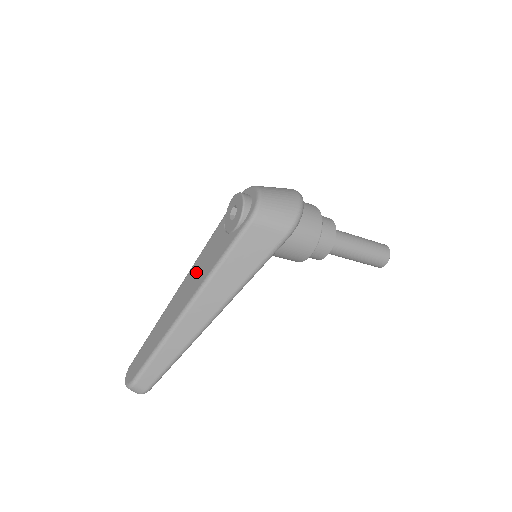
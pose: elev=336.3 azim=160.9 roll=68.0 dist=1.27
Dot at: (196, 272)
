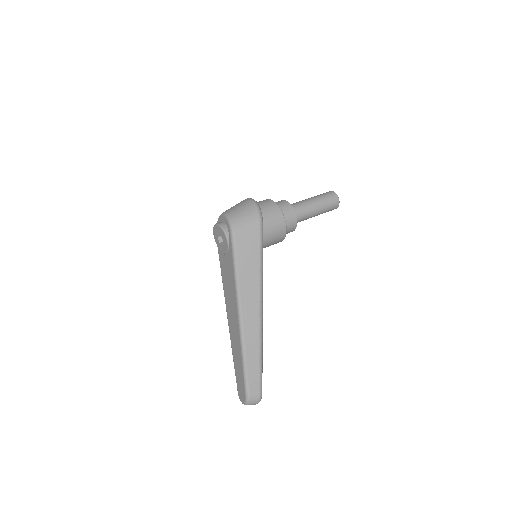
Dot at: (228, 294)
